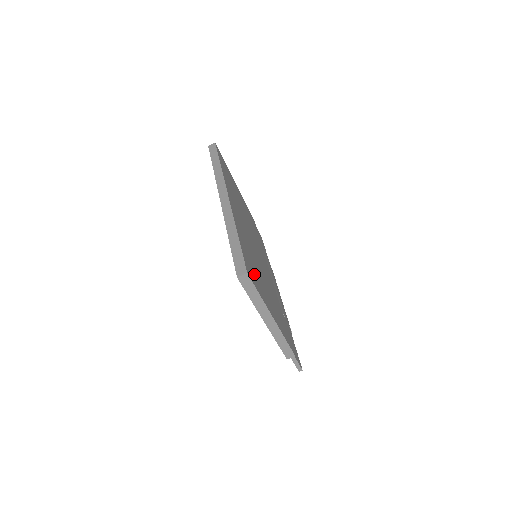
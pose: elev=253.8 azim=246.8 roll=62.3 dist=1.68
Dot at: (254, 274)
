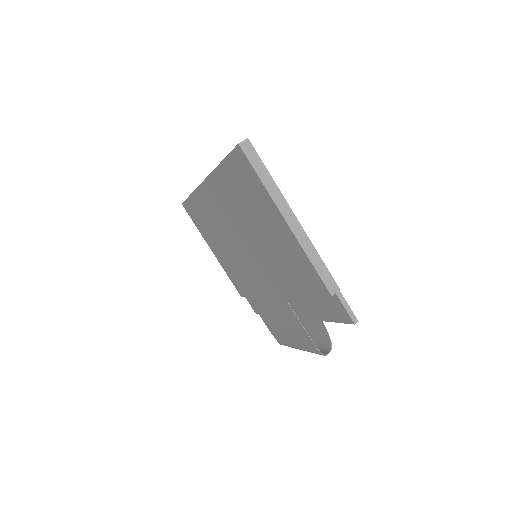
Dot at: occluded
